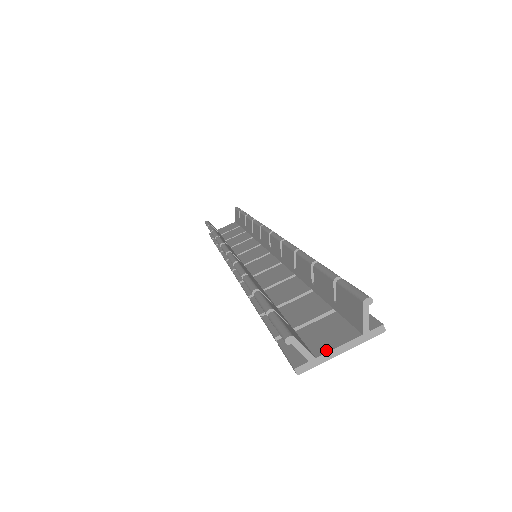
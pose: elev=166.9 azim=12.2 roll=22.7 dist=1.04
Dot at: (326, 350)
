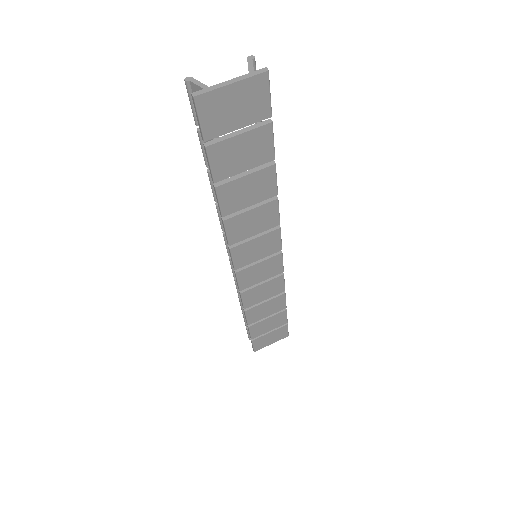
Dot at: (220, 86)
